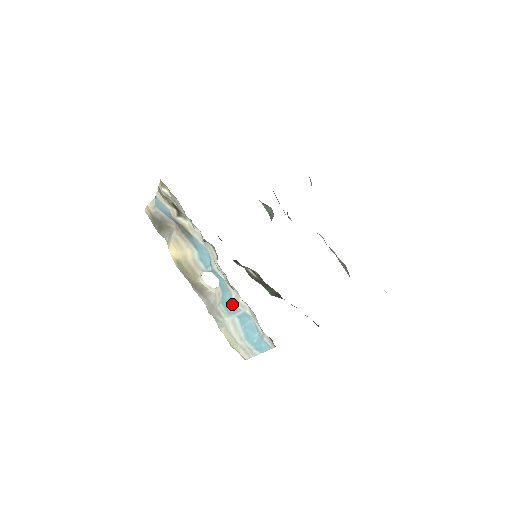
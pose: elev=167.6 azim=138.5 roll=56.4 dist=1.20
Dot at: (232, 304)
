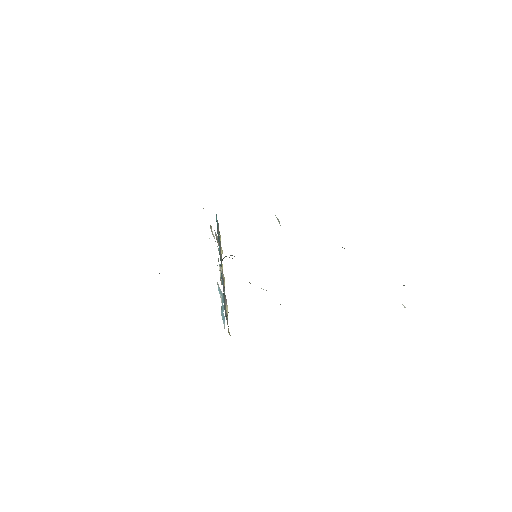
Dot at: occluded
